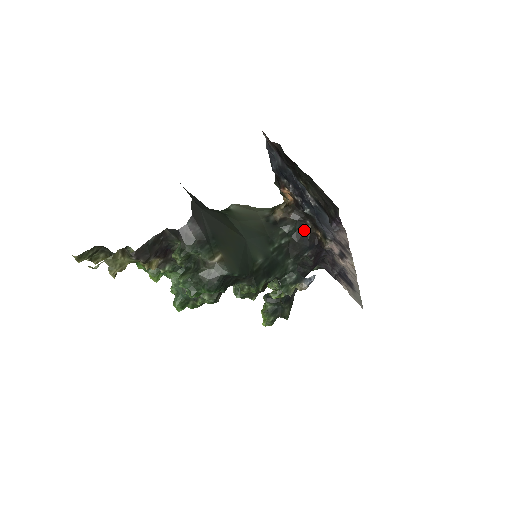
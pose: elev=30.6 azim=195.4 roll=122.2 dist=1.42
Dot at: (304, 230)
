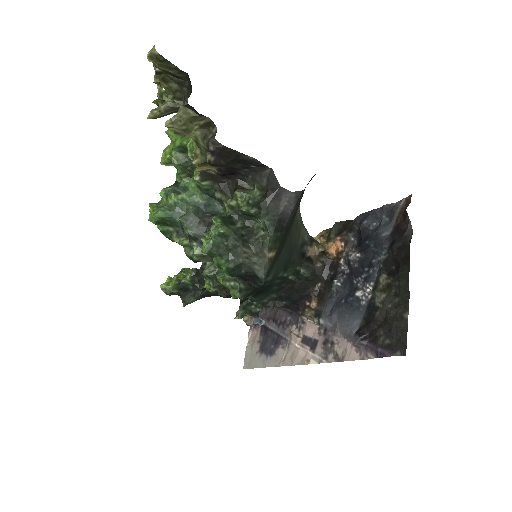
Dot at: (309, 286)
